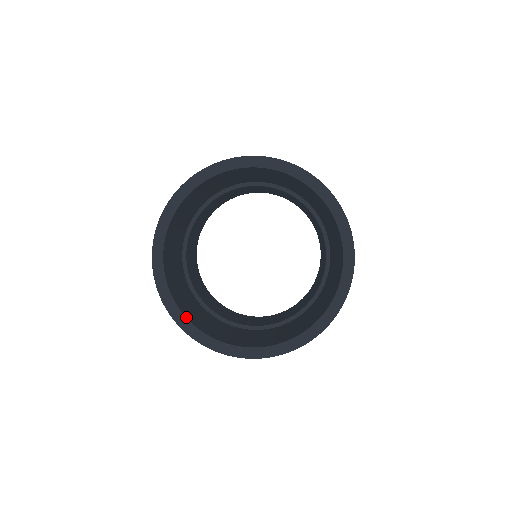
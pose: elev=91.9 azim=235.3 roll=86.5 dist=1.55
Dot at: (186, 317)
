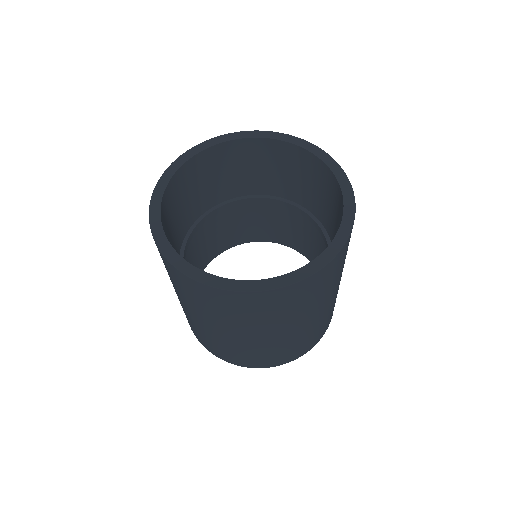
Dot at: (209, 274)
